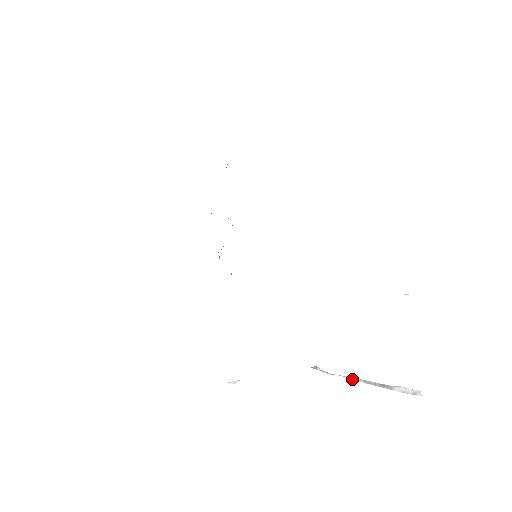
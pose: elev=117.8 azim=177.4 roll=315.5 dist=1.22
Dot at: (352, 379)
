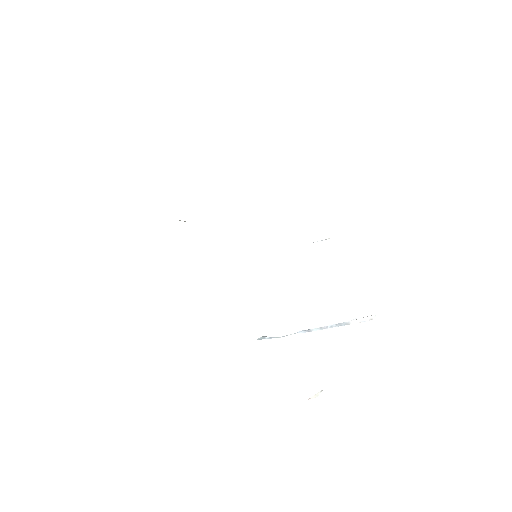
Dot at: occluded
